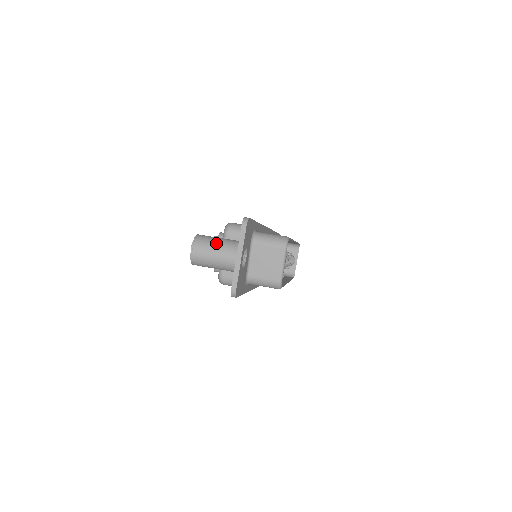
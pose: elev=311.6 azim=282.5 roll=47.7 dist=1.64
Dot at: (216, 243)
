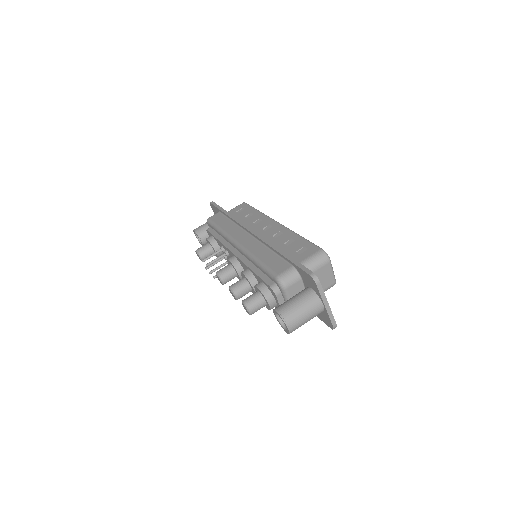
Dot at: (301, 309)
